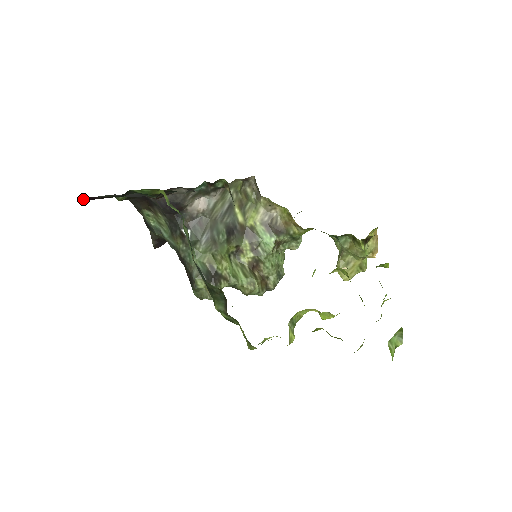
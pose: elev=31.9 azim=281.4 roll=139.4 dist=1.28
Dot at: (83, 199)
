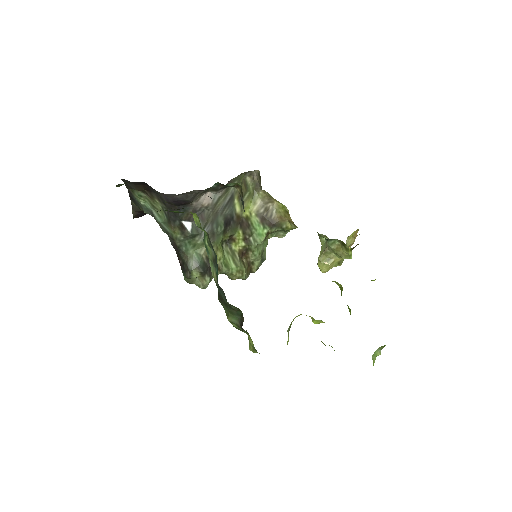
Dot at: occluded
